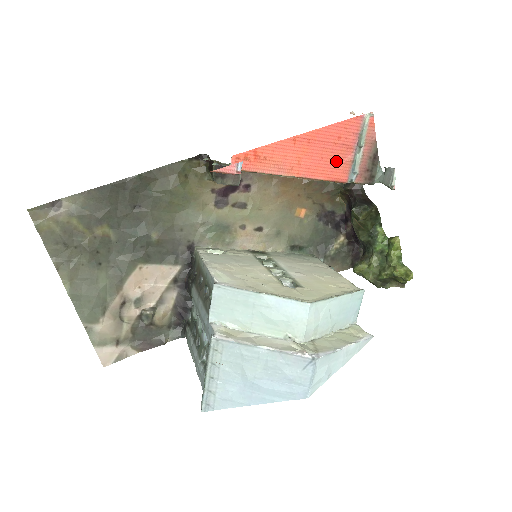
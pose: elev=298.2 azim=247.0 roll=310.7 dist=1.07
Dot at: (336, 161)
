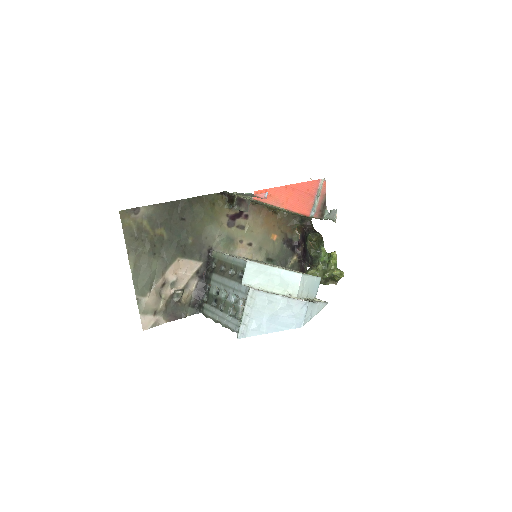
Dot at: (305, 203)
